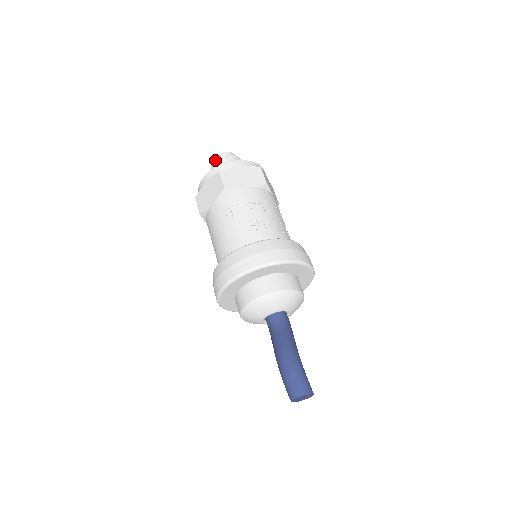
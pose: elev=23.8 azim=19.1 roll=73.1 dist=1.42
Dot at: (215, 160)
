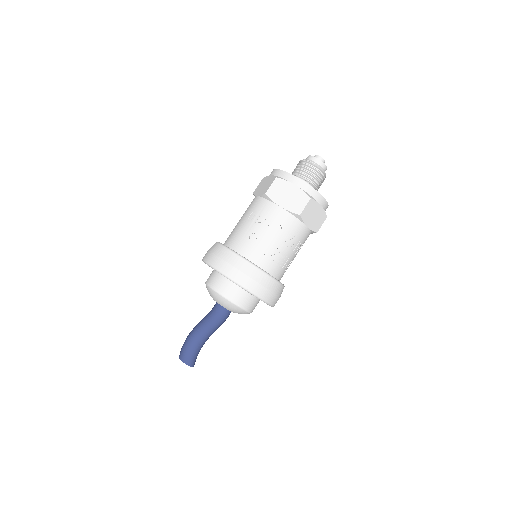
Dot at: occluded
